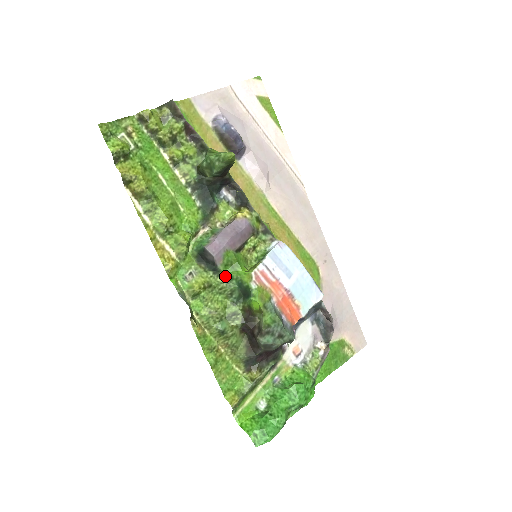
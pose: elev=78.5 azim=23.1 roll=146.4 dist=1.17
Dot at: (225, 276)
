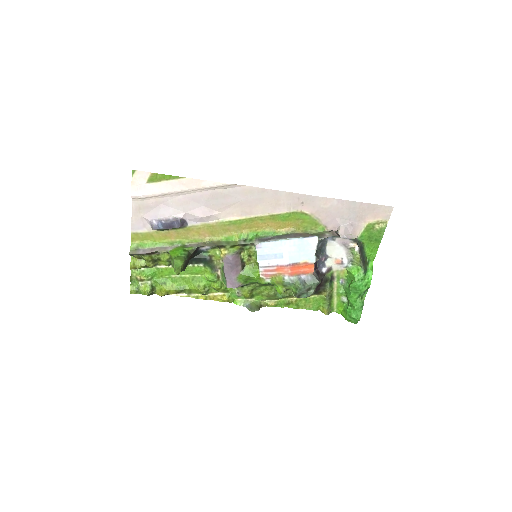
Dot at: (252, 283)
